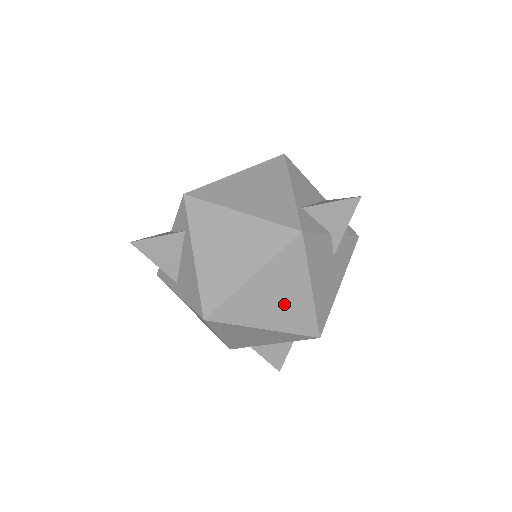
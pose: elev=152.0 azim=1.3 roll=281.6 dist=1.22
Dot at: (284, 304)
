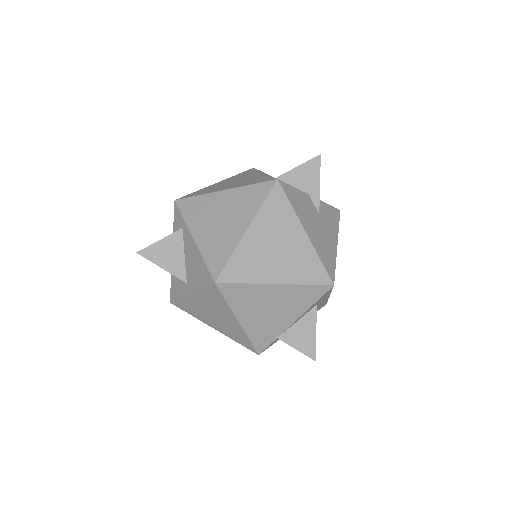
Dot at: (286, 253)
